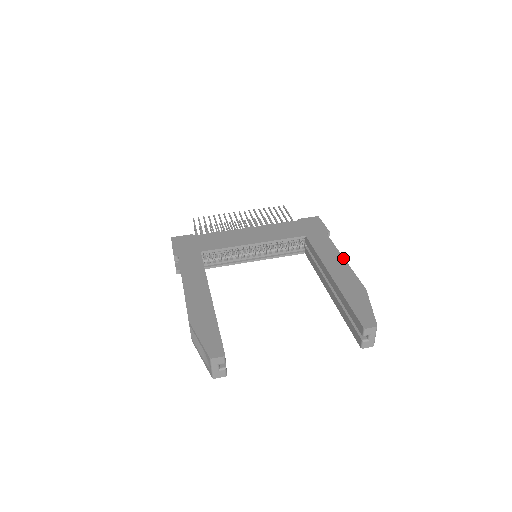
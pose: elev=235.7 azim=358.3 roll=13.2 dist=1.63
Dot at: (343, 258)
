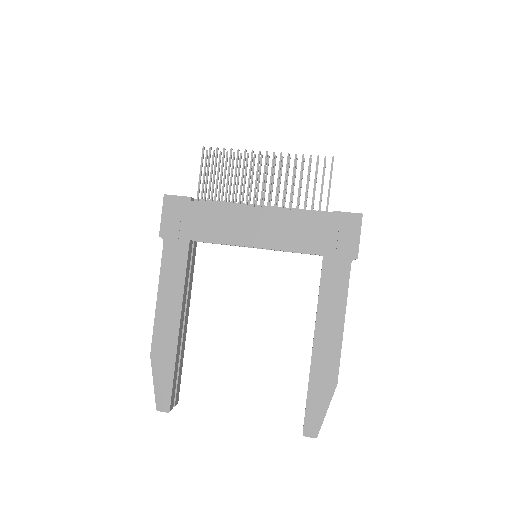
Dot at: (343, 320)
